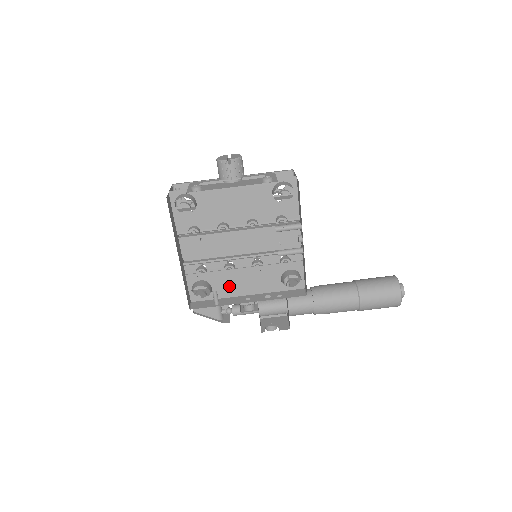
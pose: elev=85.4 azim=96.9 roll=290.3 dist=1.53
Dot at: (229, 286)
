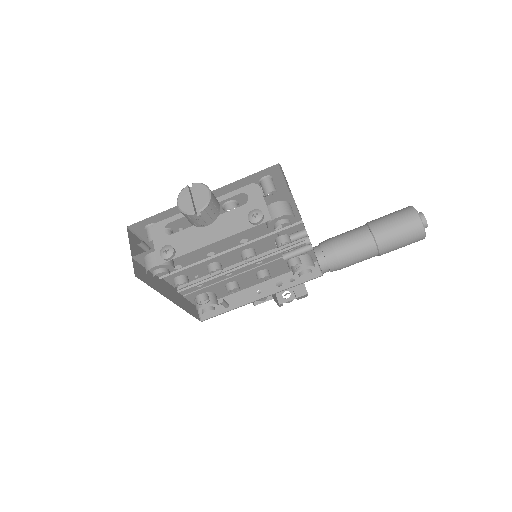
Dot at: occluded
